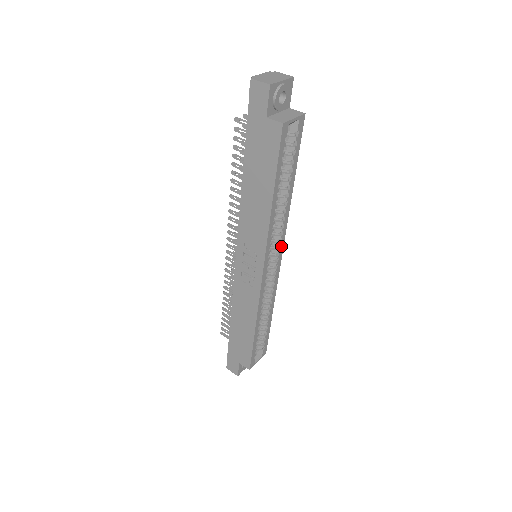
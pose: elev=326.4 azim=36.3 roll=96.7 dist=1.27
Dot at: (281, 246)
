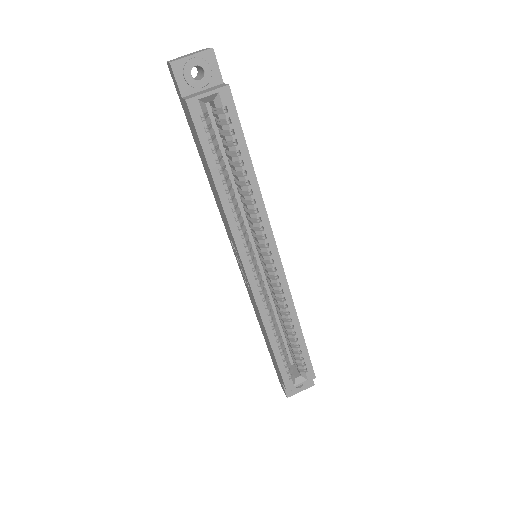
Dot at: (271, 244)
